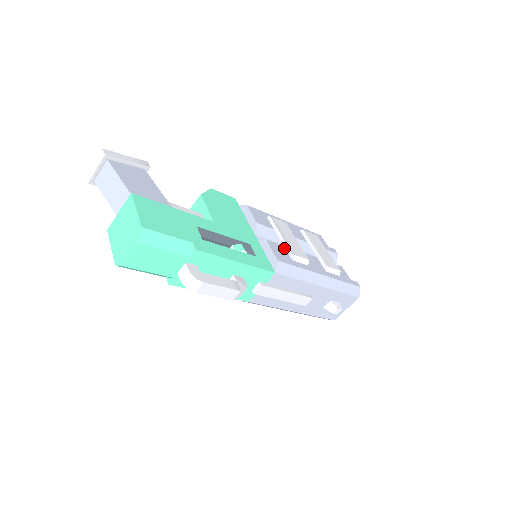
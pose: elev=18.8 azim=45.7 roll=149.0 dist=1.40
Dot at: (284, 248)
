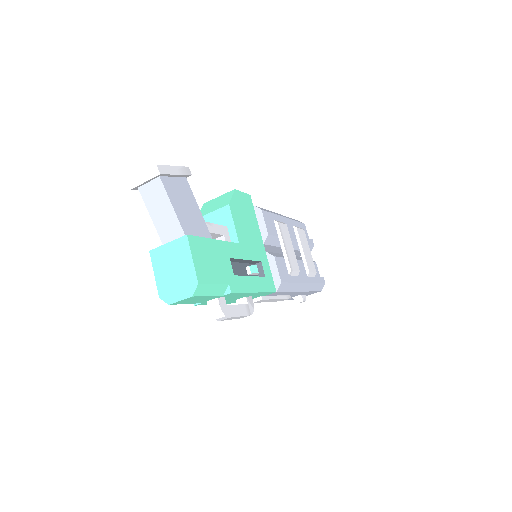
Dot at: (284, 261)
